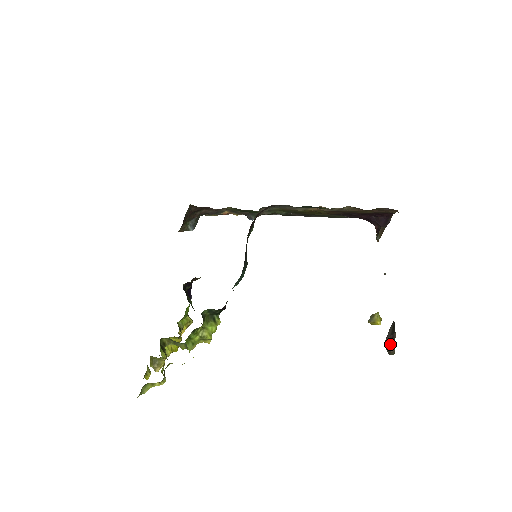
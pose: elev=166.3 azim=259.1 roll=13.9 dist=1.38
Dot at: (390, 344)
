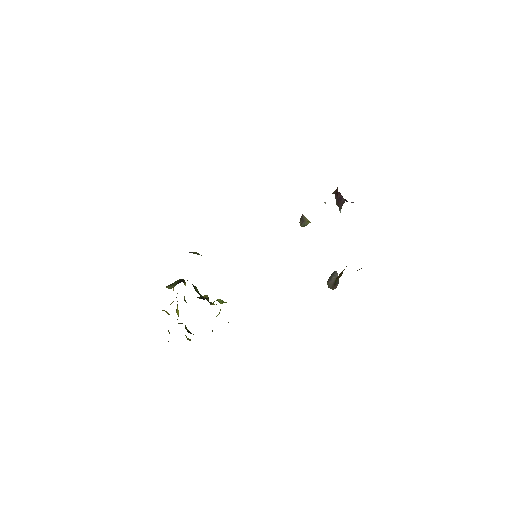
Dot at: (332, 286)
